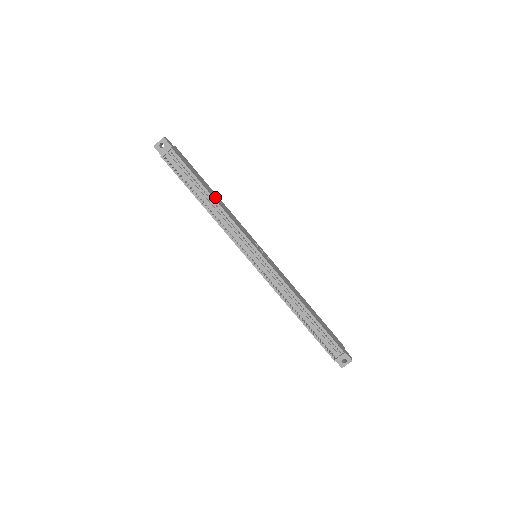
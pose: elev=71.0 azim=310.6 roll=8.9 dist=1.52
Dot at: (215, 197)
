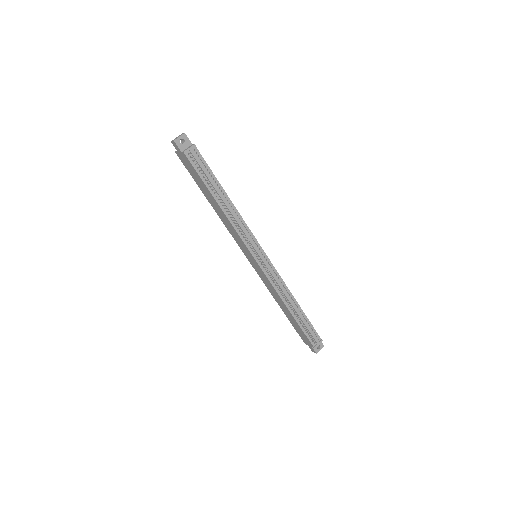
Dot at: occluded
